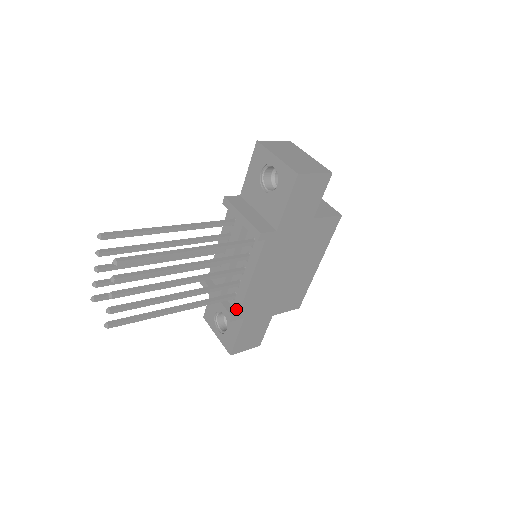
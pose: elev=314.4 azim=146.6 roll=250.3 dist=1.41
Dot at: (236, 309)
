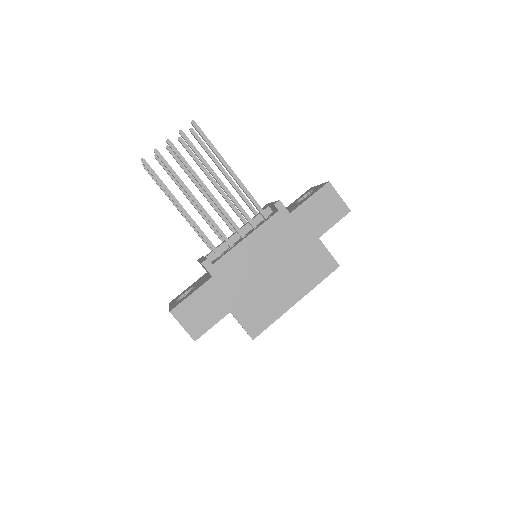
Dot at: (214, 262)
